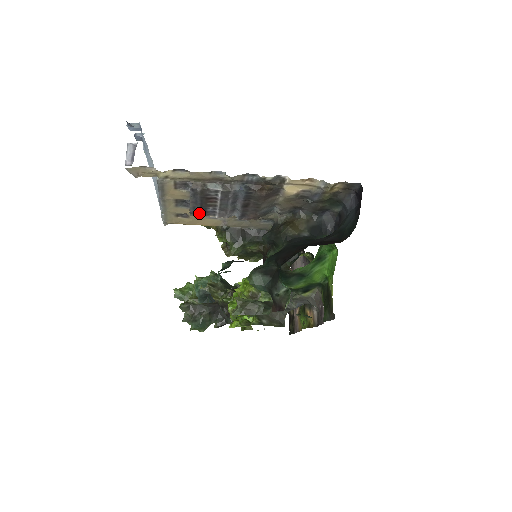
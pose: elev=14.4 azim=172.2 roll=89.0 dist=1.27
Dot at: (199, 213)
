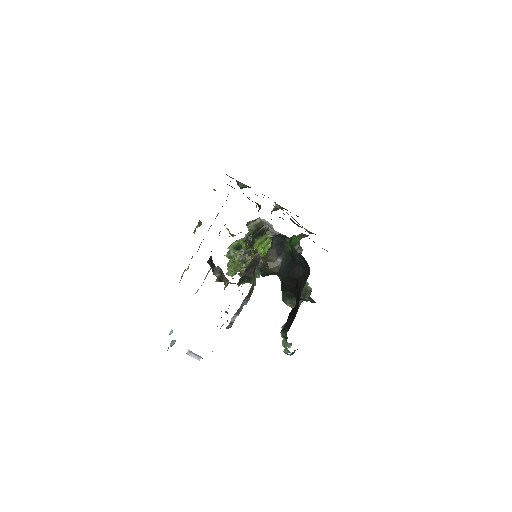
Dot at: occluded
